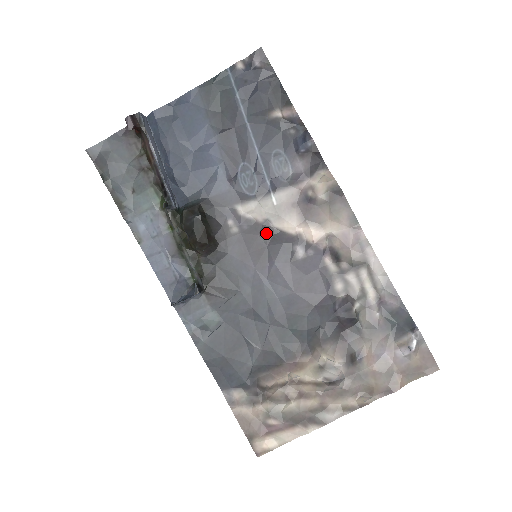
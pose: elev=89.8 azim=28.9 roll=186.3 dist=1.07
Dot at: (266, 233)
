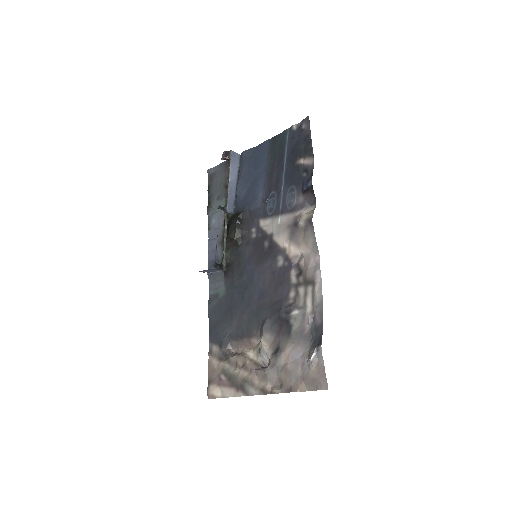
Dot at: (269, 243)
